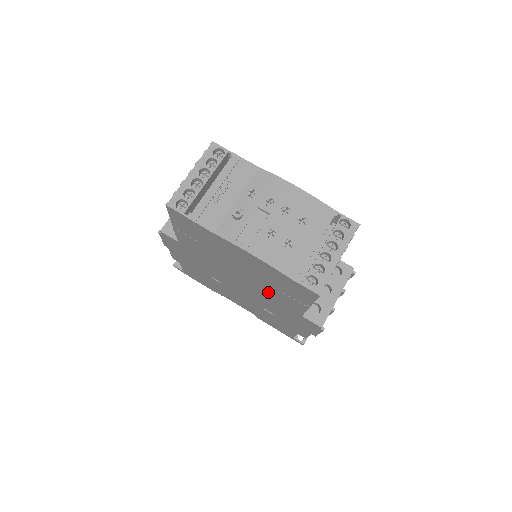
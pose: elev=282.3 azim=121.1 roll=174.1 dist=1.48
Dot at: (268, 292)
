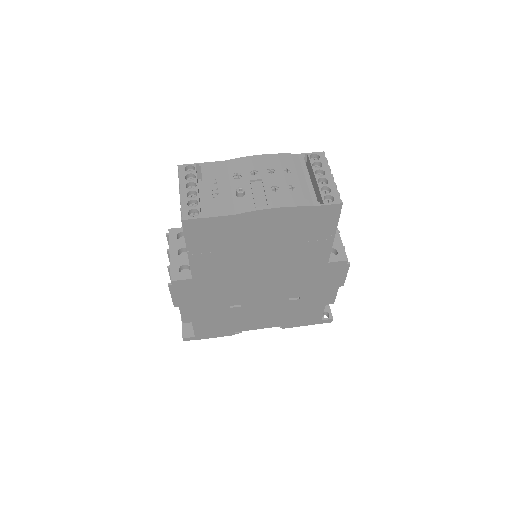
Dot at: (292, 260)
